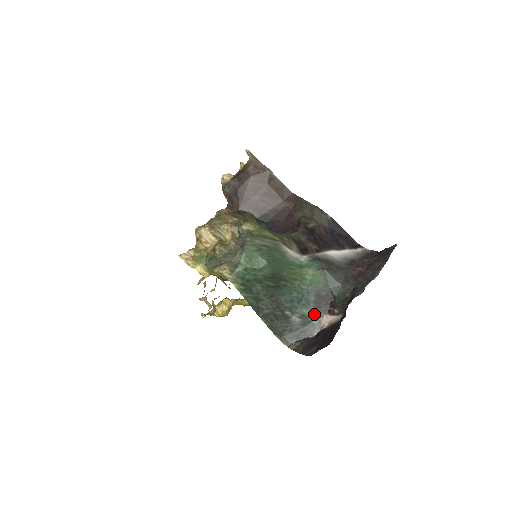
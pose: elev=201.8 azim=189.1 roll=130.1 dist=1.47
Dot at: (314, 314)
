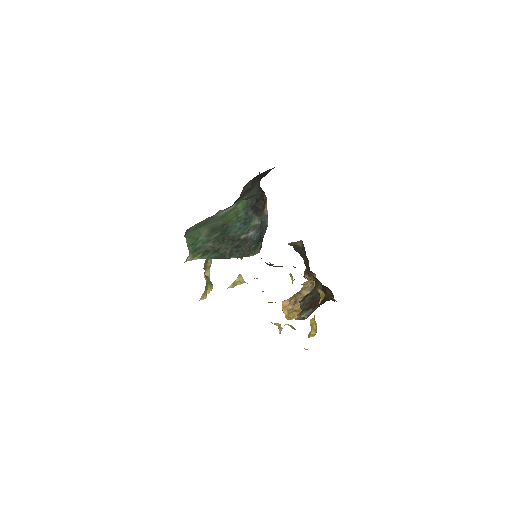
Dot at: (259, 217)
